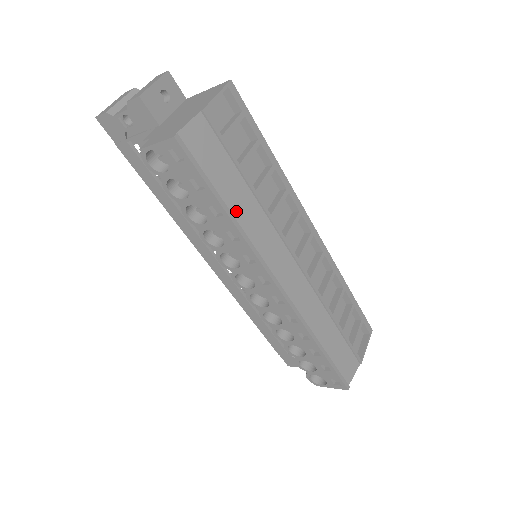
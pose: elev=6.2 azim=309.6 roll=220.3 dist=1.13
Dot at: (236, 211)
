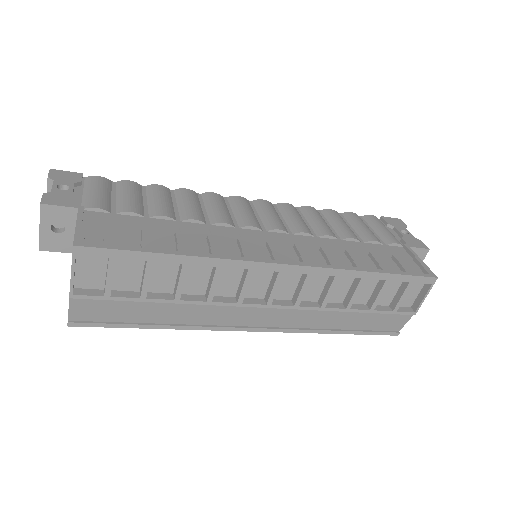
Dot at: (167, 319)
